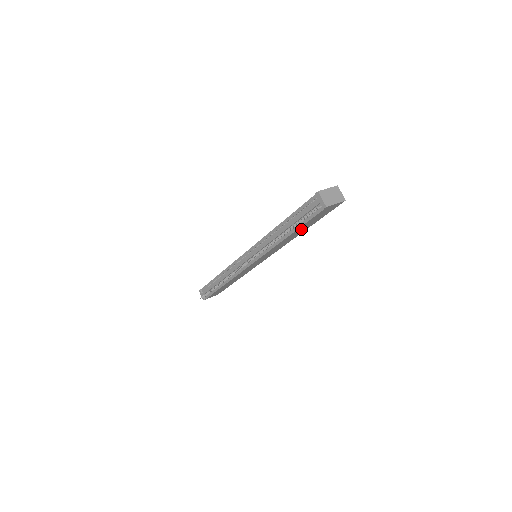
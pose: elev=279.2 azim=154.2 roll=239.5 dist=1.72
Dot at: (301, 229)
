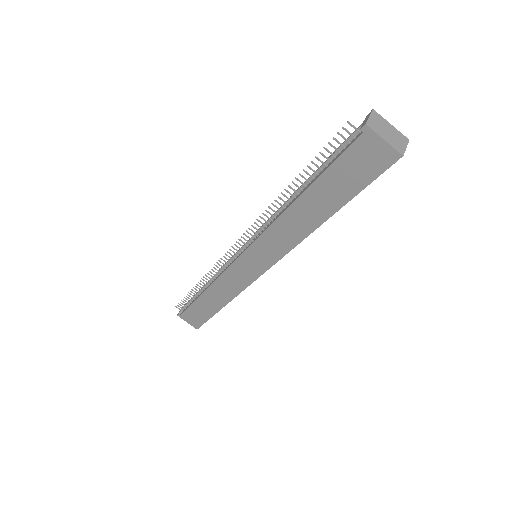
Dot at: (320, 198)
